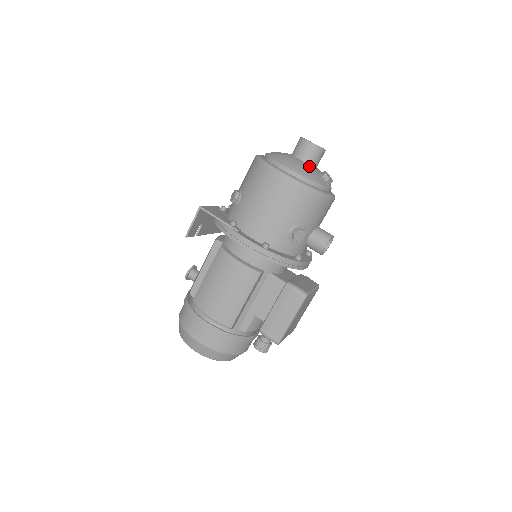
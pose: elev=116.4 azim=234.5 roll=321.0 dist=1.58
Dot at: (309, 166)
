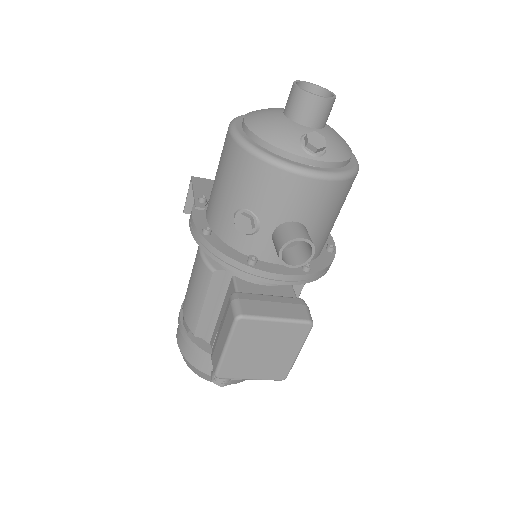
Dot at: (286, 122)
